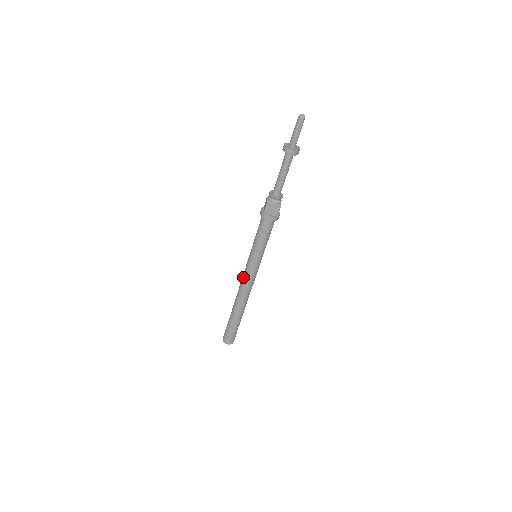
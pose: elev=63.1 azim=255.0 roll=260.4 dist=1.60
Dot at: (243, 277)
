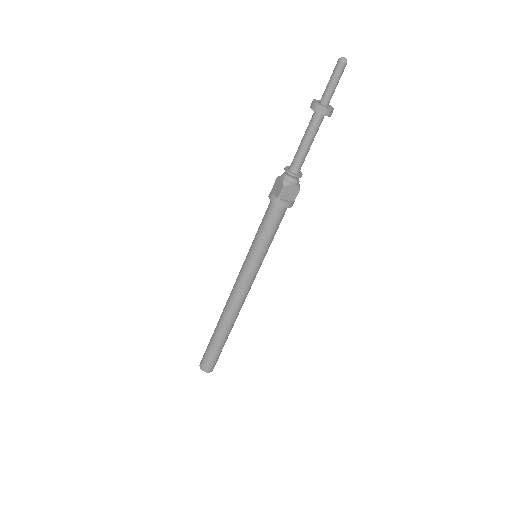
Dot at: (237, 286)
